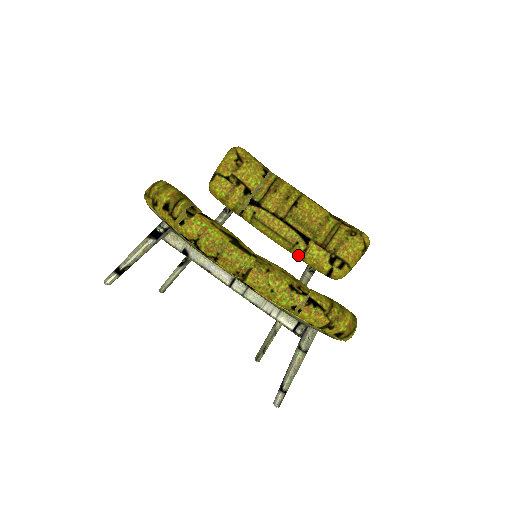
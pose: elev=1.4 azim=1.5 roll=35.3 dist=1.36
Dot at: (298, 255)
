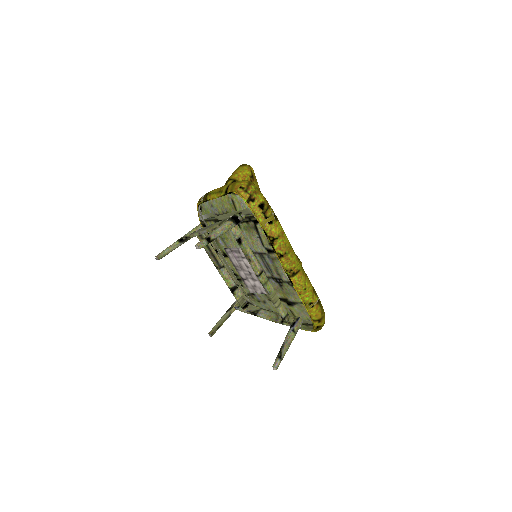
Dot at: occluded
